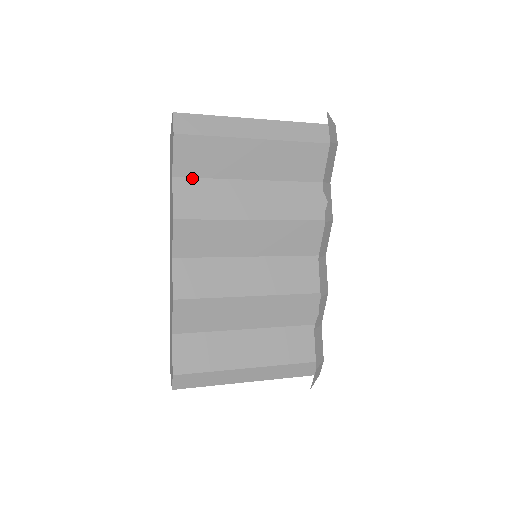
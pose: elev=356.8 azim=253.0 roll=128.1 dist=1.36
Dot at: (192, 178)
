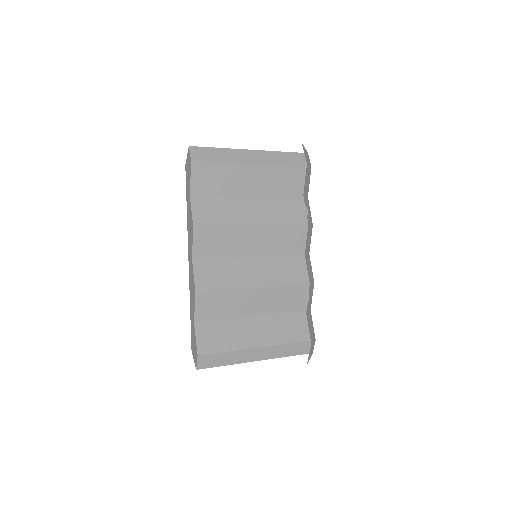
Dot at: (205, 195)
